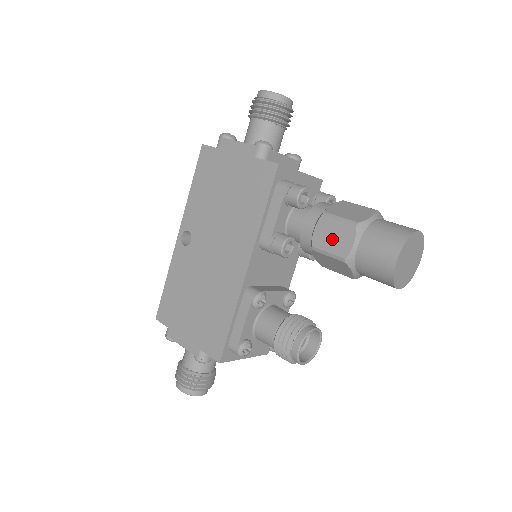
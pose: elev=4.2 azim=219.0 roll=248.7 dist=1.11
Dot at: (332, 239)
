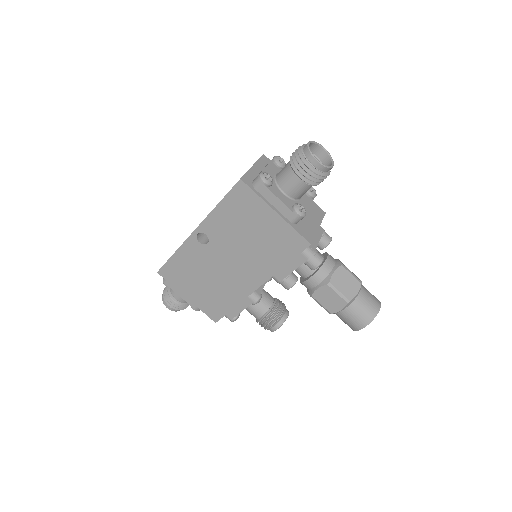
Dot at: (328, 300)
